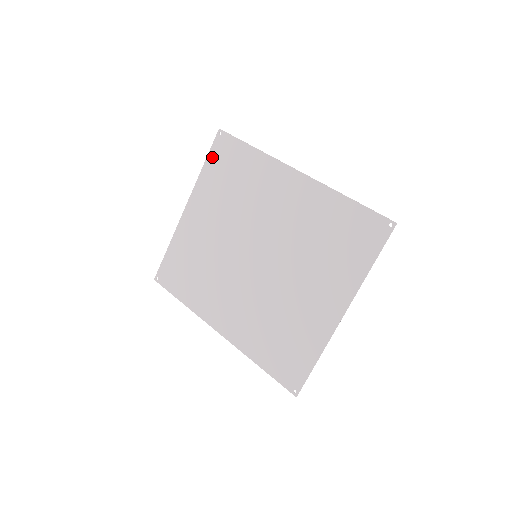
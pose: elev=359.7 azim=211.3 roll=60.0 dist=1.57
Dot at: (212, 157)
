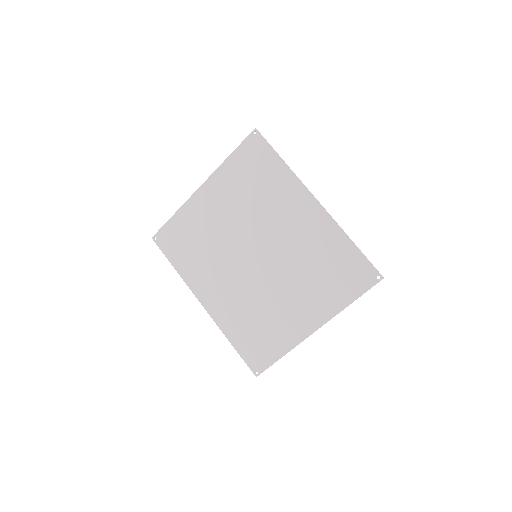
Dot at: (241, 151)
